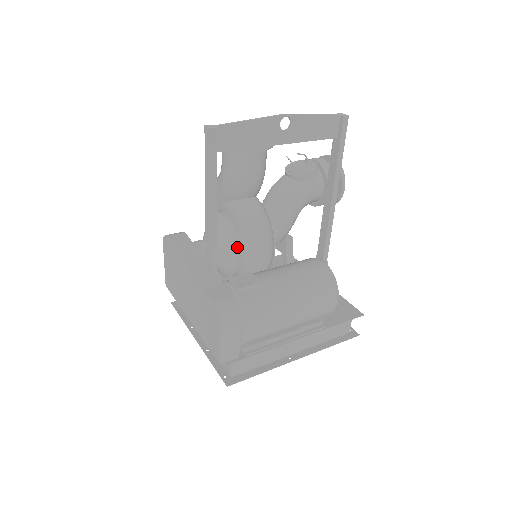
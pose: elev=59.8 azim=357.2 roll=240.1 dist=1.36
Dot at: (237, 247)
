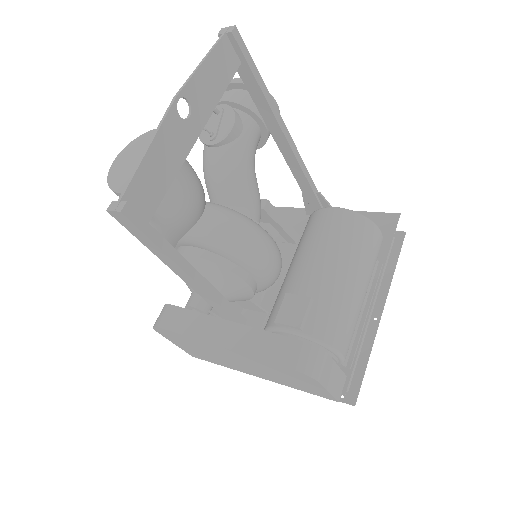
Dot at: (239, 273)
